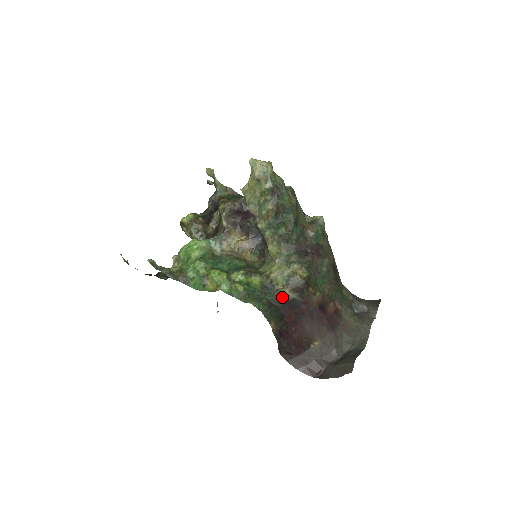
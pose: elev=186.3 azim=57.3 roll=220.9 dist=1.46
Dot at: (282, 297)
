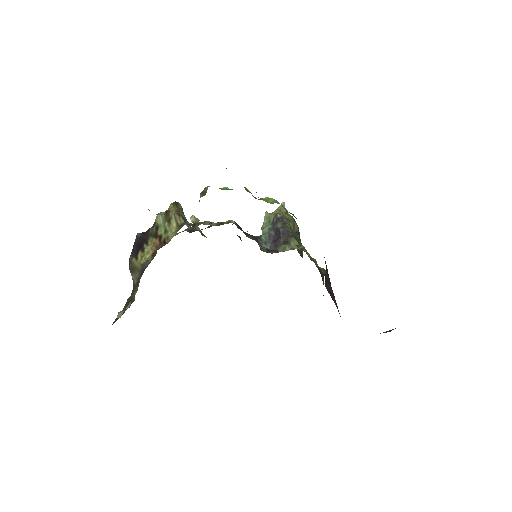
Dot at: occluded
